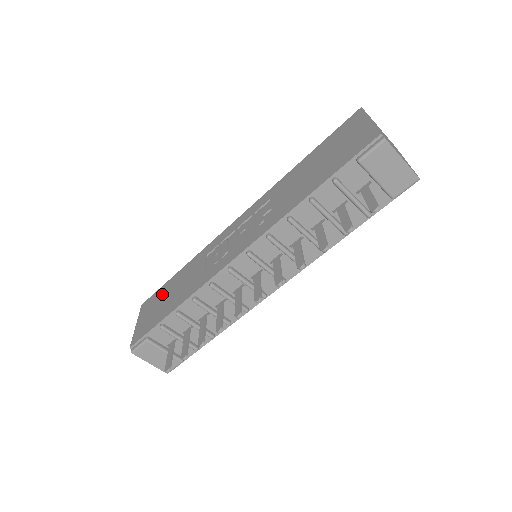
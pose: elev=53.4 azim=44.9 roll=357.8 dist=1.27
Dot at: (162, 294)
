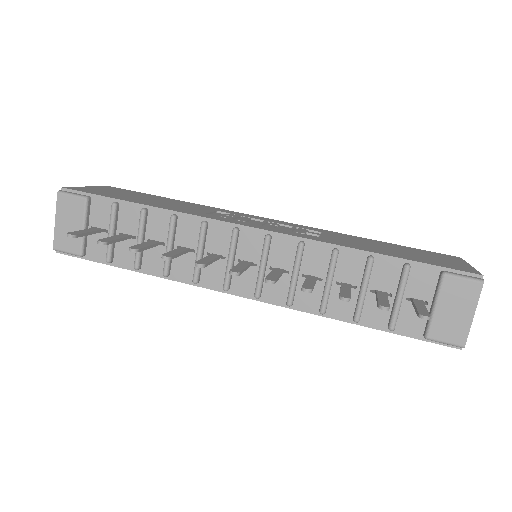
Dot at: (140, 194)
